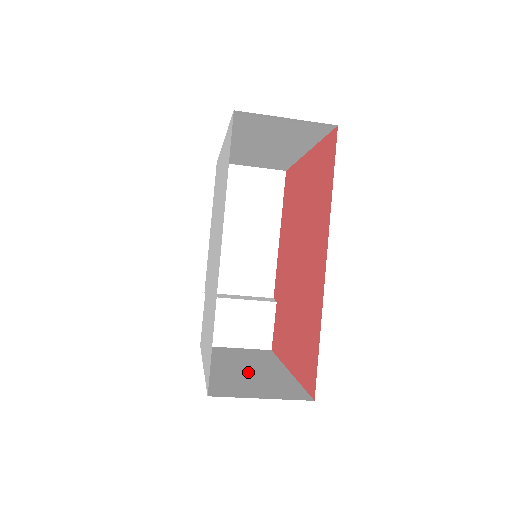
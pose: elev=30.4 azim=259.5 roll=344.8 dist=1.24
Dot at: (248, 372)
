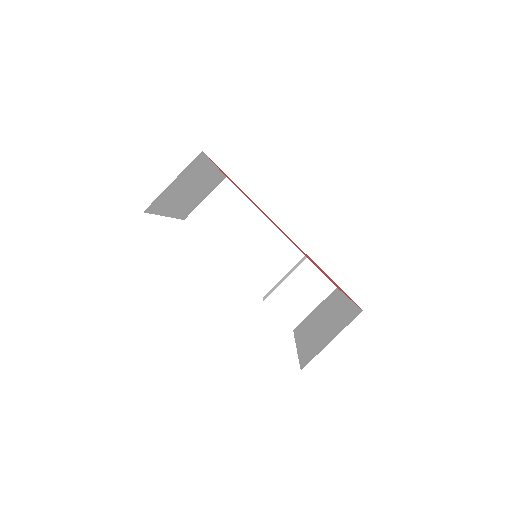
Dot at: (322, 325)
